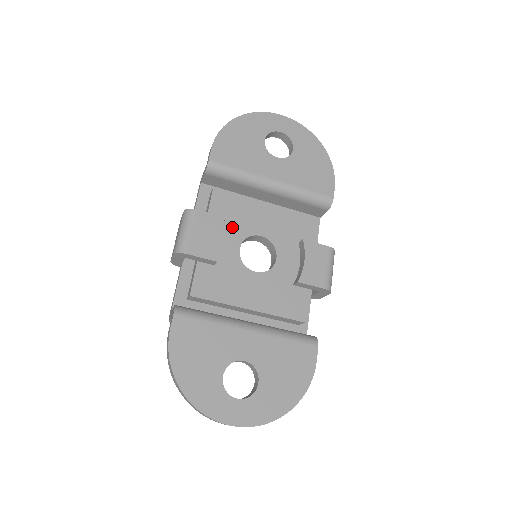
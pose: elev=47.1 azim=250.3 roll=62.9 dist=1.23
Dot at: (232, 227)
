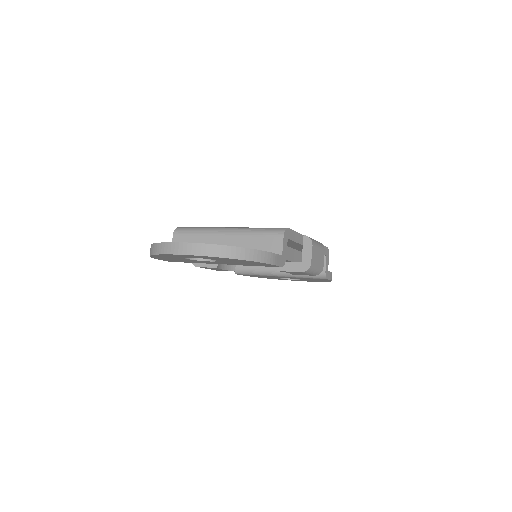
Dot at: occluded
